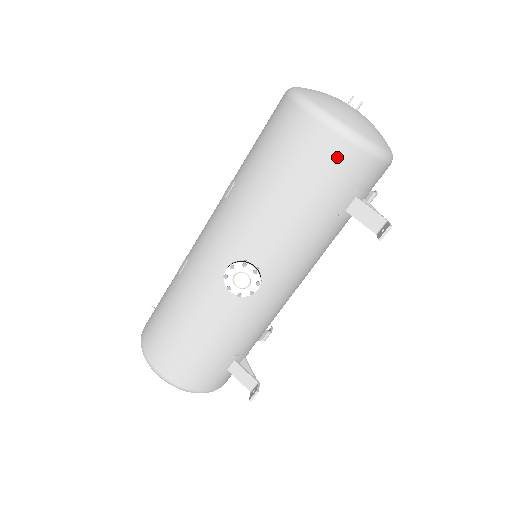
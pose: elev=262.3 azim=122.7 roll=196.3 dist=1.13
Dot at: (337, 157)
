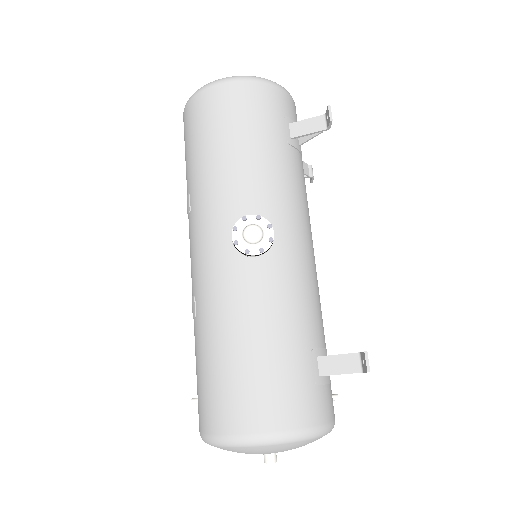
Dot at: (249, 95)
